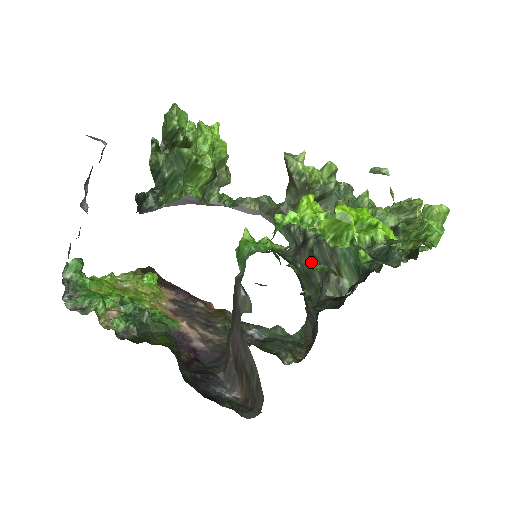
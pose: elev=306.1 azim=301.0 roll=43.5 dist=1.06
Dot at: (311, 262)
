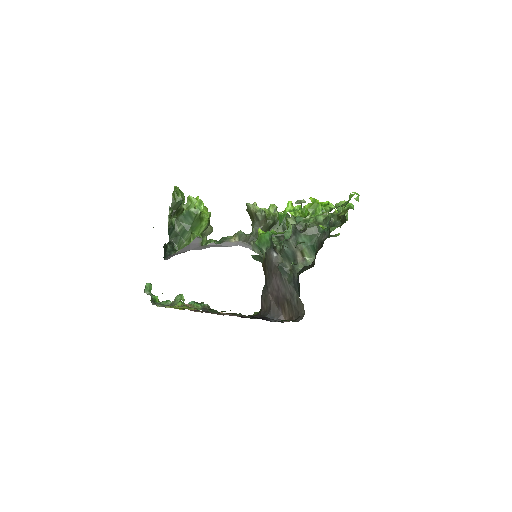
Dot at: occluded
